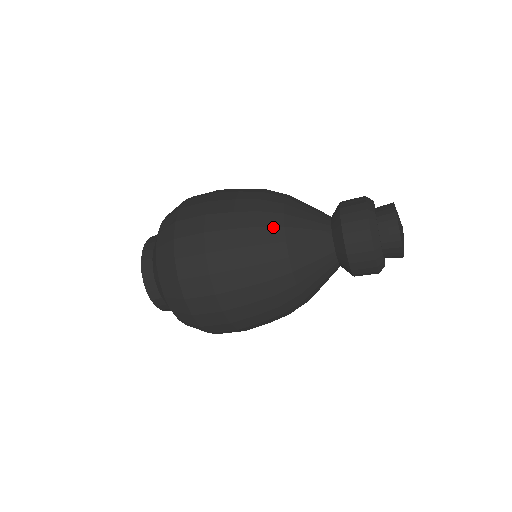
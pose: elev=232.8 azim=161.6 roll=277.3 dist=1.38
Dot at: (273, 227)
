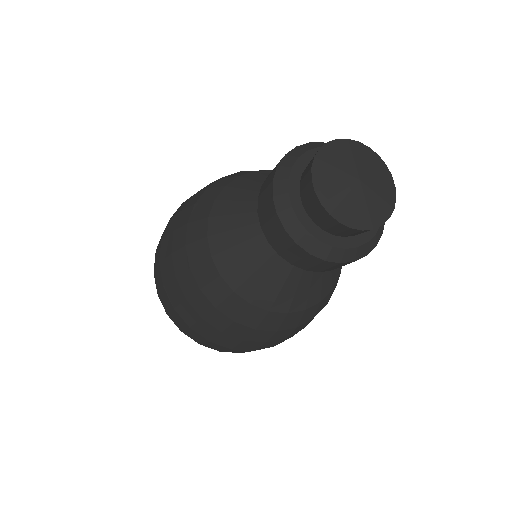
Dot at: (202, 262)
